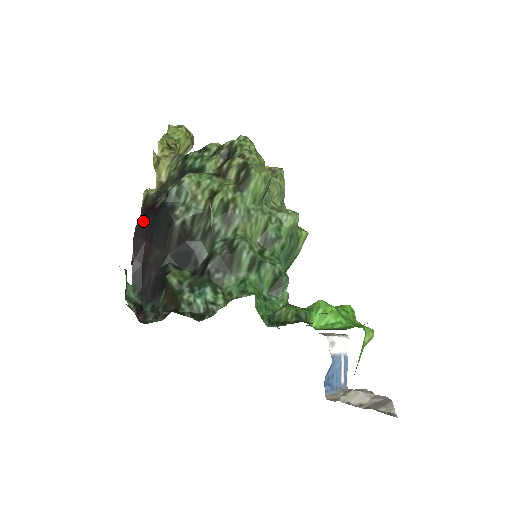
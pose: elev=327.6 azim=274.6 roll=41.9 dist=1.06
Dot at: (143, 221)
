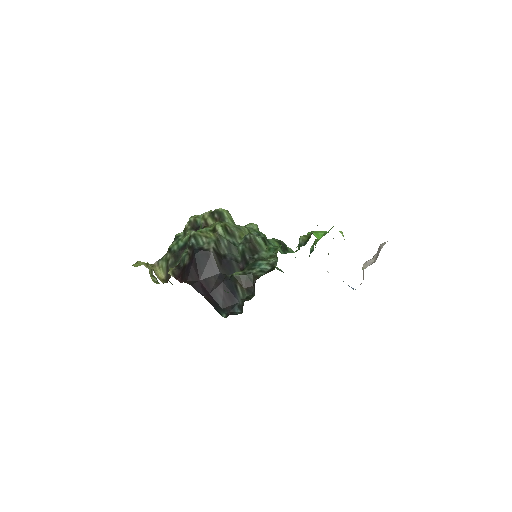
Dot at: (188, 275)
